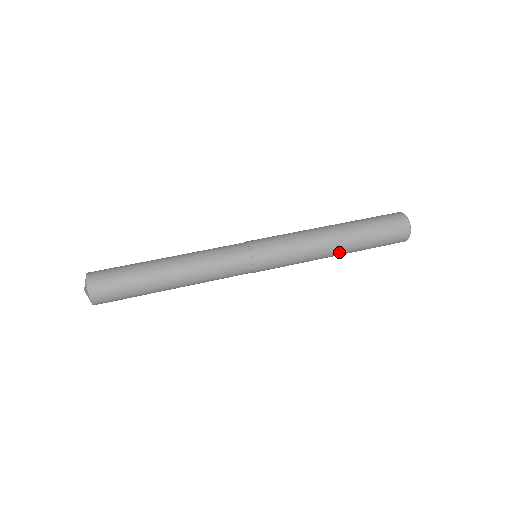
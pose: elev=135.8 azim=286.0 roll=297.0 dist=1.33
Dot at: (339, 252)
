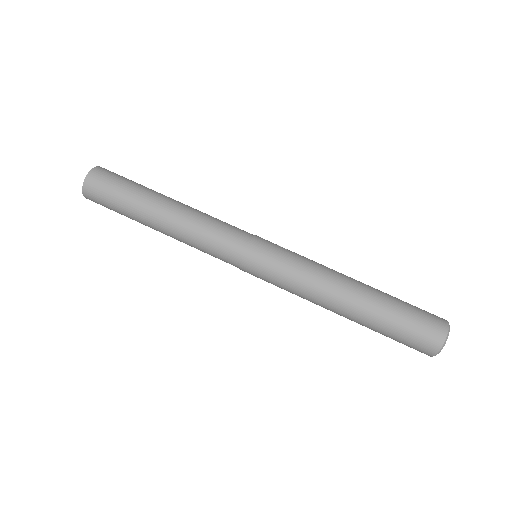
Dot at: occluded
